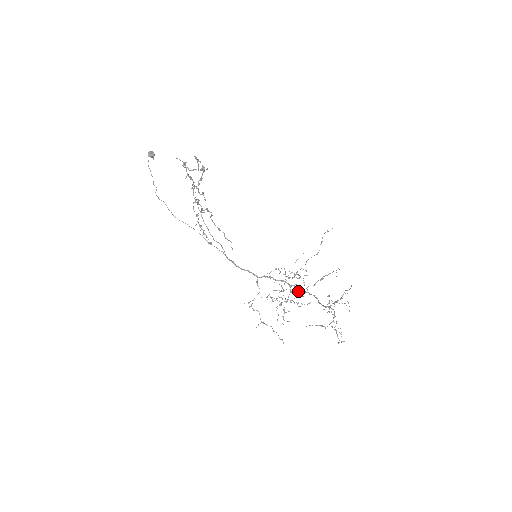
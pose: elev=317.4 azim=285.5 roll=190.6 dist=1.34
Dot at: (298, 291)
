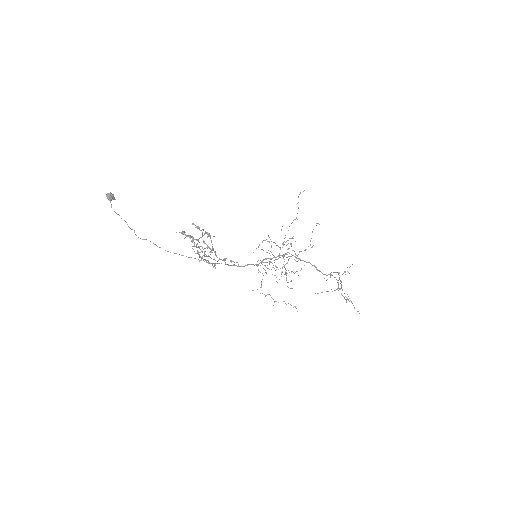
Dot at: occluded
